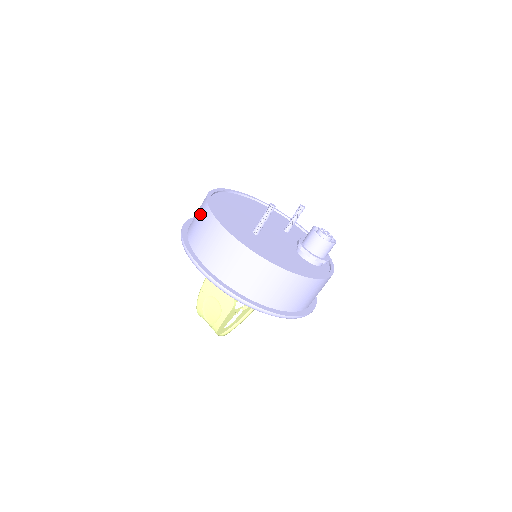
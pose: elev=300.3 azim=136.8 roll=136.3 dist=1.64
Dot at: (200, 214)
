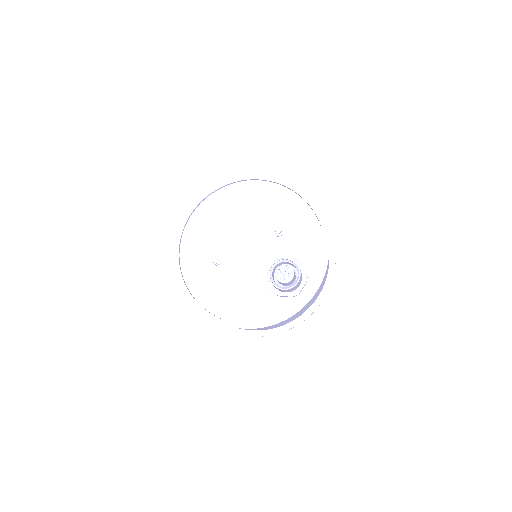
Dot at: occluded
